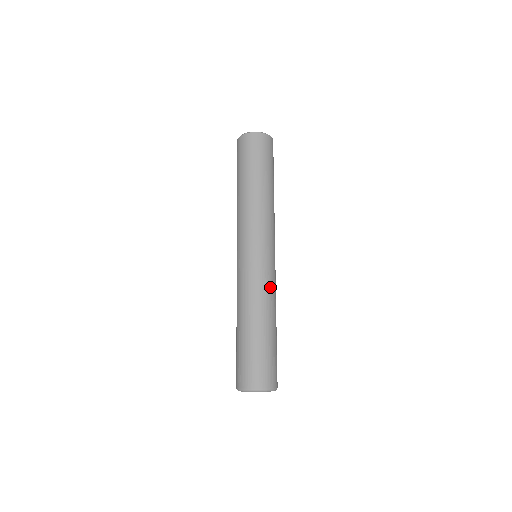
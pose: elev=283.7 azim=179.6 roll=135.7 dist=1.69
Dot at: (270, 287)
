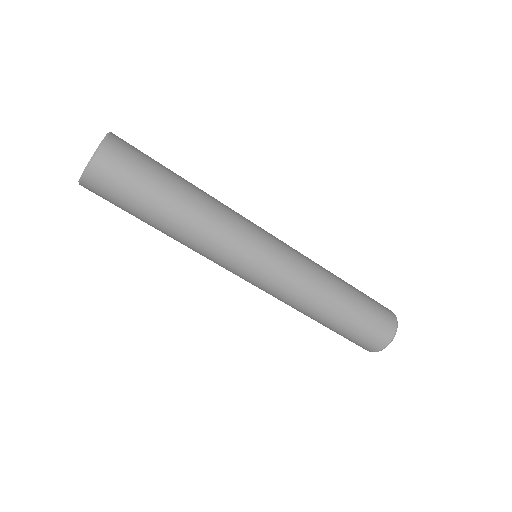
Dot at: (308, 266)
